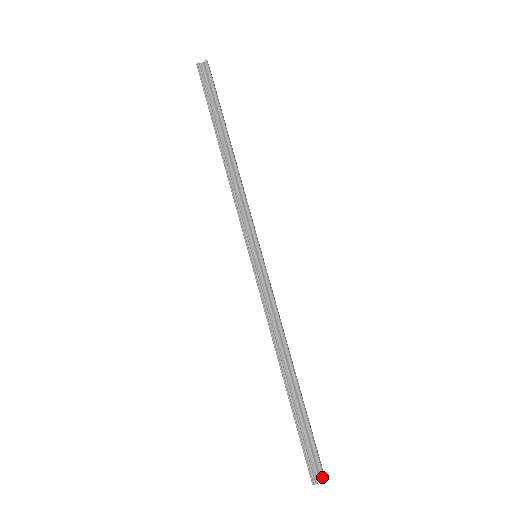
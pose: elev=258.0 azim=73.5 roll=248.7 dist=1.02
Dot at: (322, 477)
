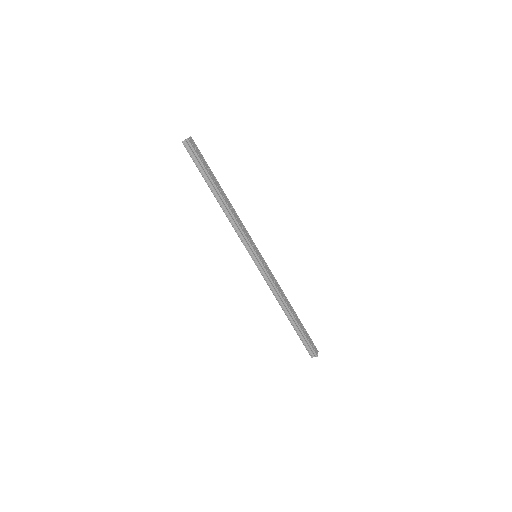
Dot at: (315, 355)
